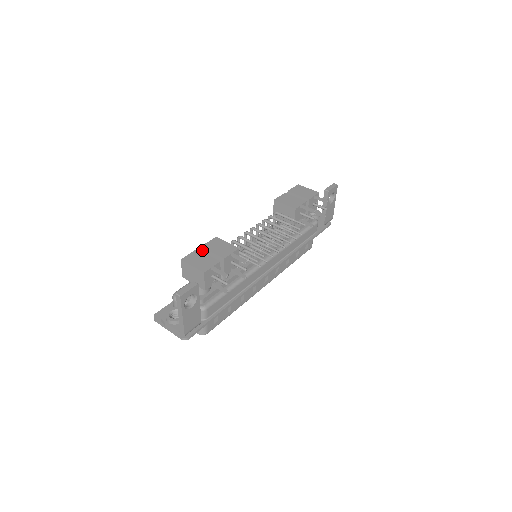
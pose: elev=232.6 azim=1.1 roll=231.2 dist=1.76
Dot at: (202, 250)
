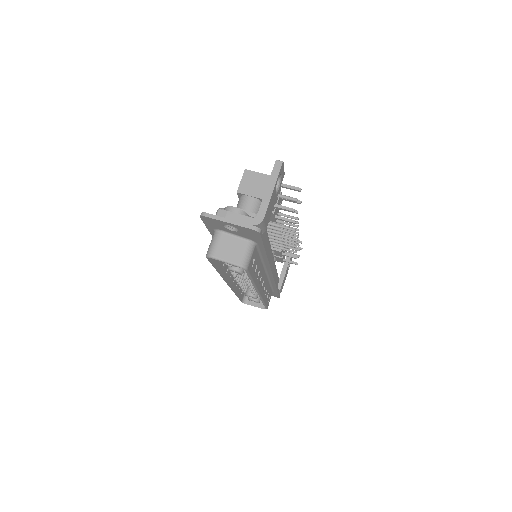
Dot at: occluded
